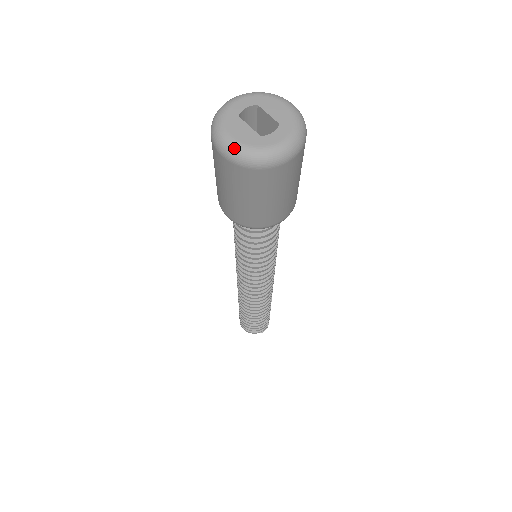
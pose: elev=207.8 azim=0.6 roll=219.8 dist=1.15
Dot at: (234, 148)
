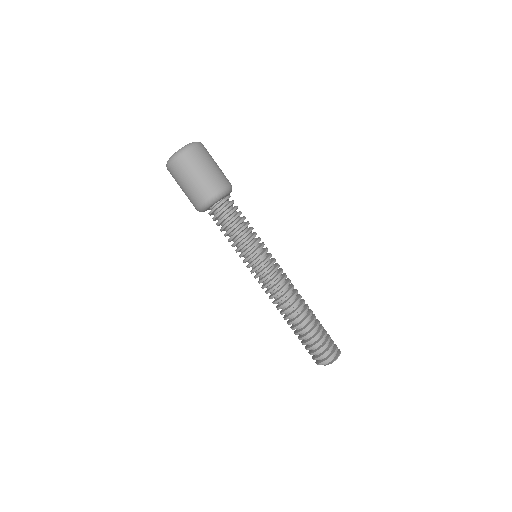
Dot at: (167, 162)
